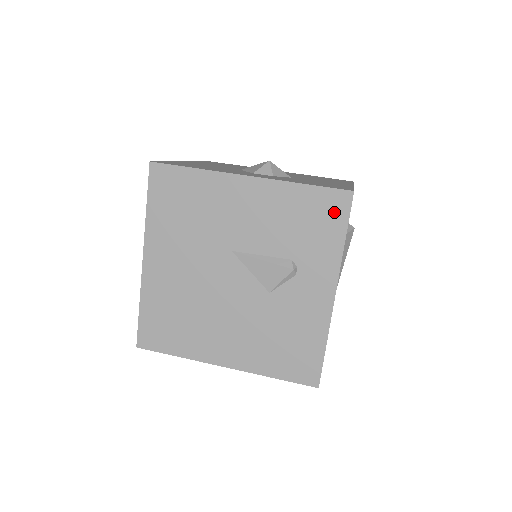
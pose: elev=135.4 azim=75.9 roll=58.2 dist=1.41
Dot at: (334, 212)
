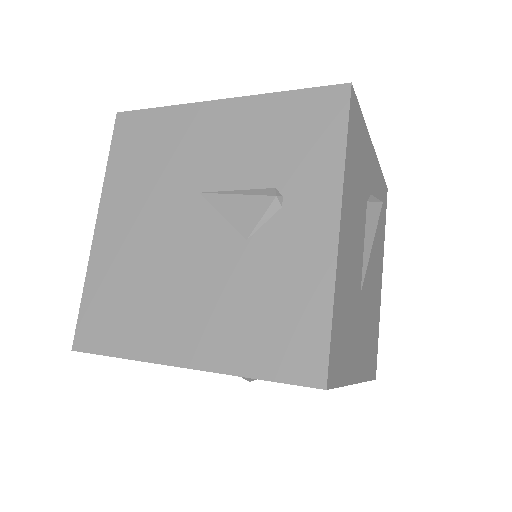
Dot at: (328, 114)
